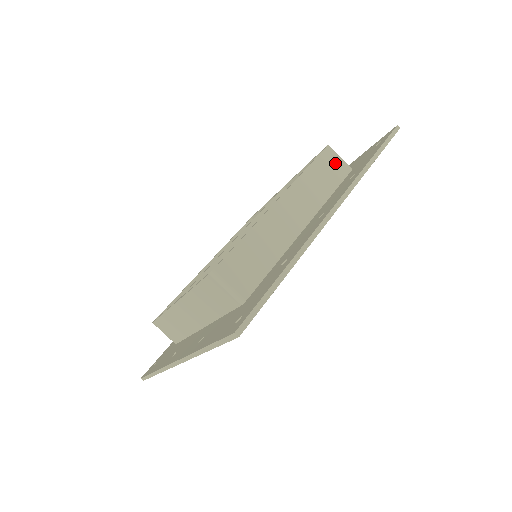
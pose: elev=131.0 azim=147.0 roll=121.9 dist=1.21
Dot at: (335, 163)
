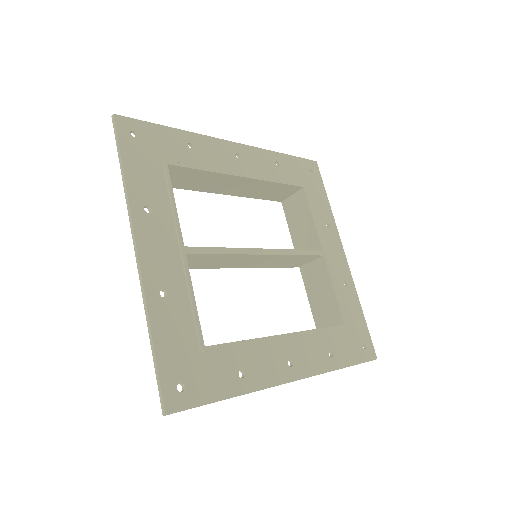
Dot at: occluded
